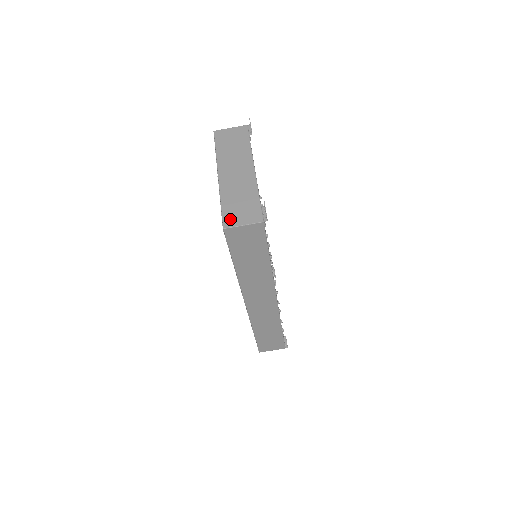
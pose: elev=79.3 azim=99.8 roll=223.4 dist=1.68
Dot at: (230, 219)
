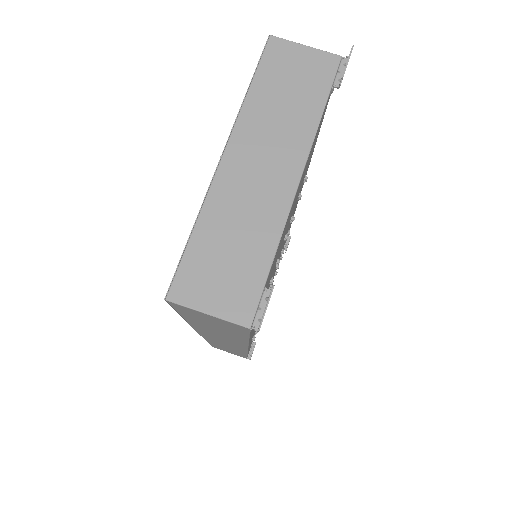
Dot at: (190, 283)
